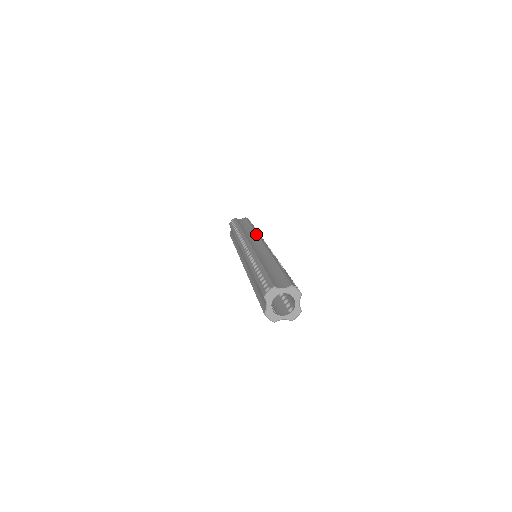
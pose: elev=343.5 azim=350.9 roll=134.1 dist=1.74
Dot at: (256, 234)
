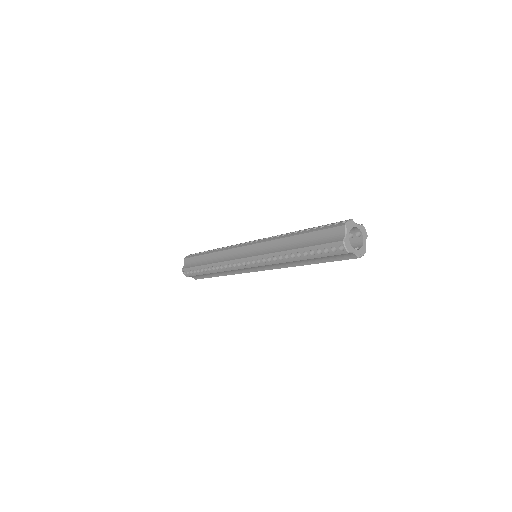
Dot at: occluded
